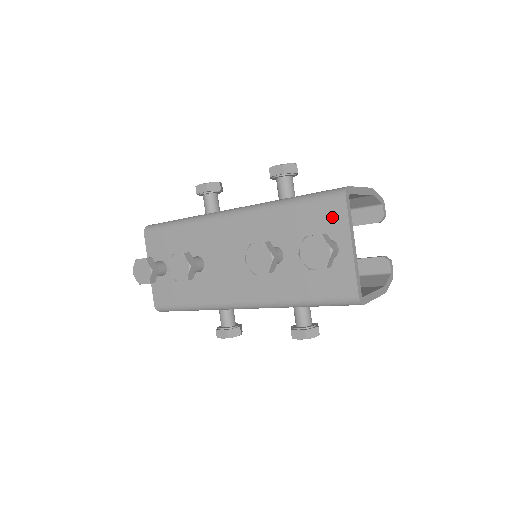
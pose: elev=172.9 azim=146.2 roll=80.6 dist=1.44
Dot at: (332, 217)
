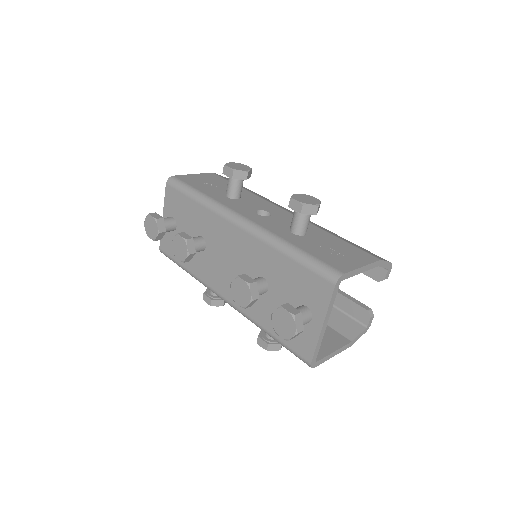
Dot at: (317, 292)
